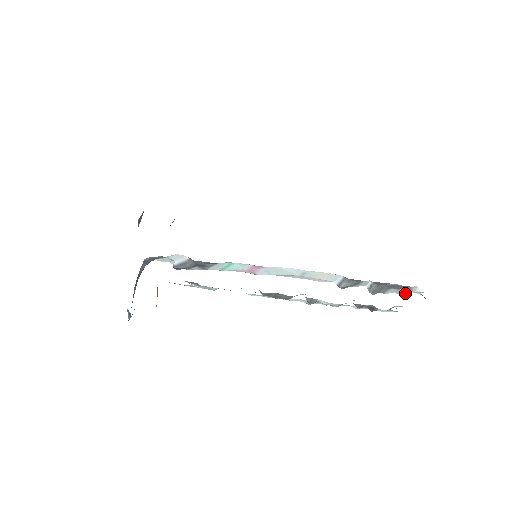
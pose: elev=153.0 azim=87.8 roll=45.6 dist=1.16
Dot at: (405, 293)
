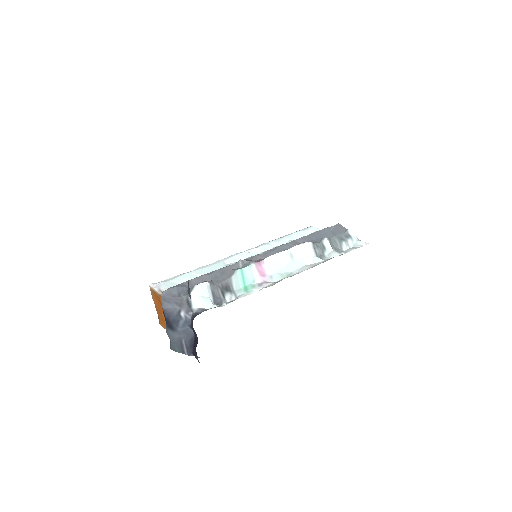
Dot at: (353, 244)
